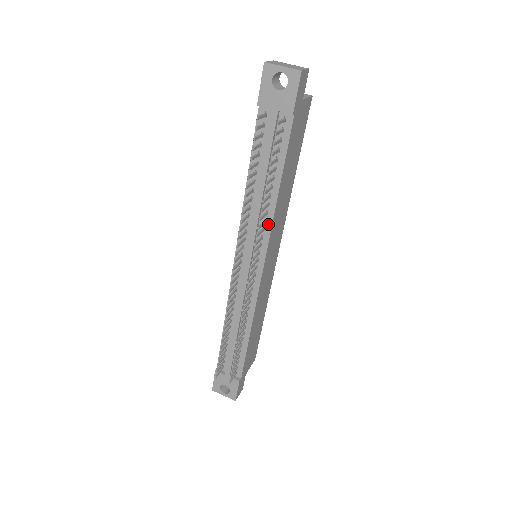
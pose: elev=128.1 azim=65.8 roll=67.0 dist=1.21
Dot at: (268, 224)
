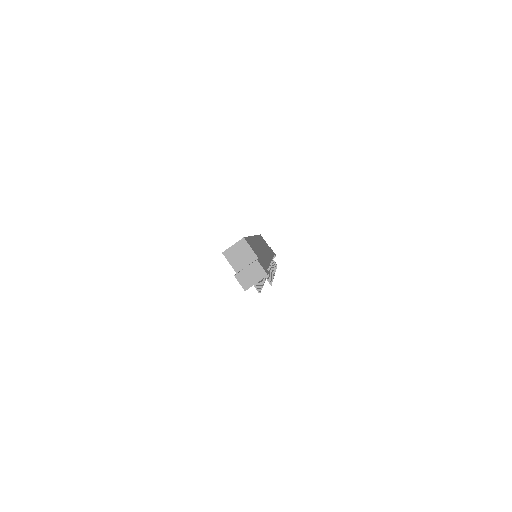
Dot at: occluded
